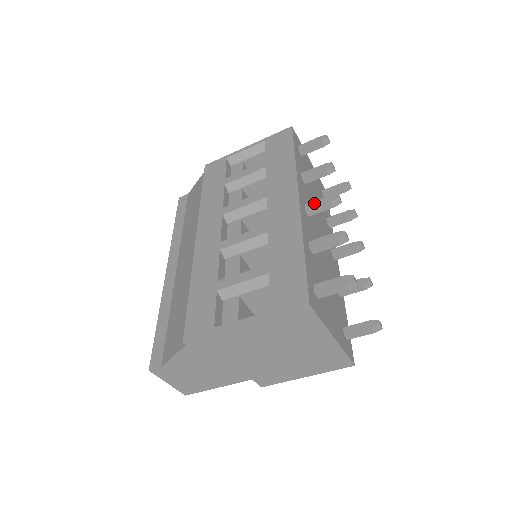
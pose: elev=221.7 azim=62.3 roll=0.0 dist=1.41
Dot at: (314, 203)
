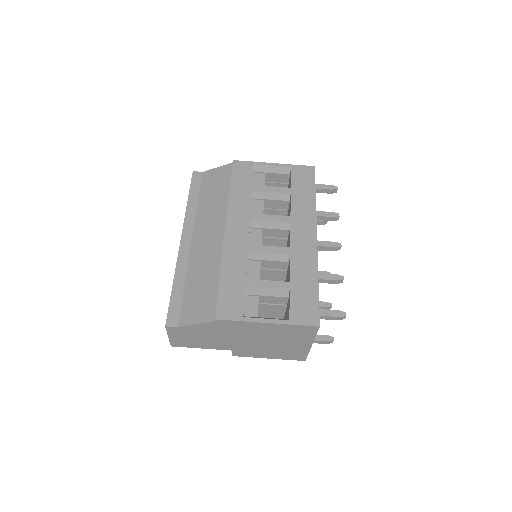
Dot at: (323, 243)
